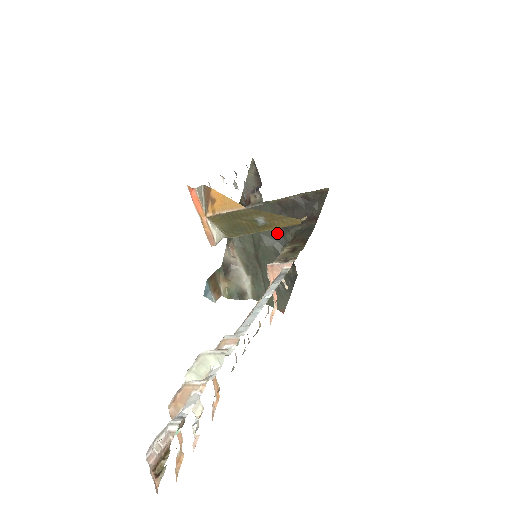
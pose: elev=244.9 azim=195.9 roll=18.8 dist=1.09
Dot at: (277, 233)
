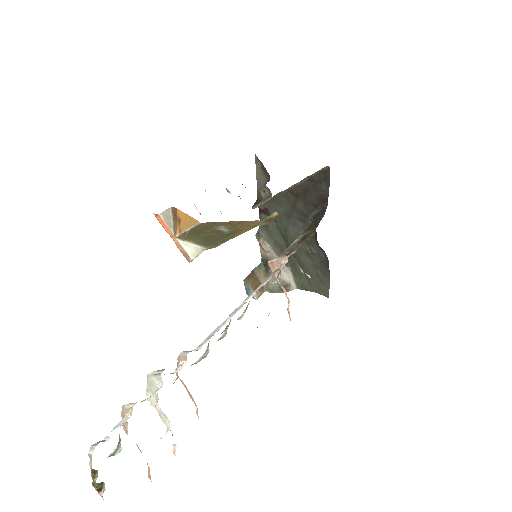
Dot at: (299, 221)
